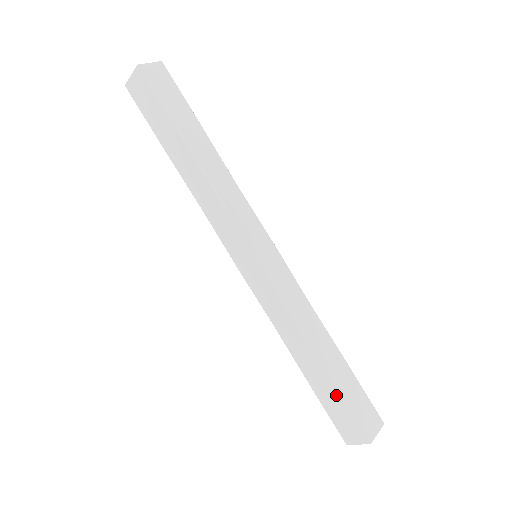
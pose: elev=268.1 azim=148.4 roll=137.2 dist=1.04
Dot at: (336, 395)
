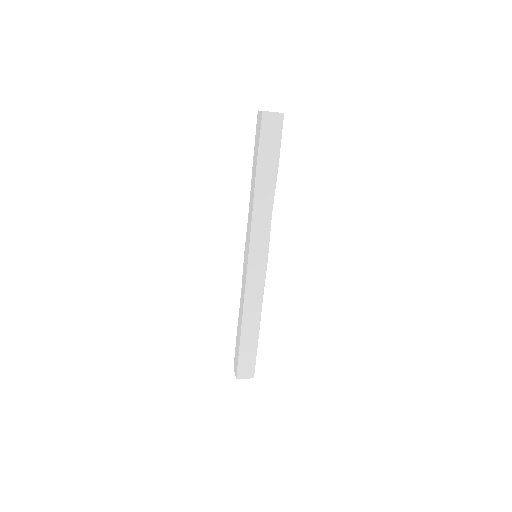
Dot at: (239, 347)
